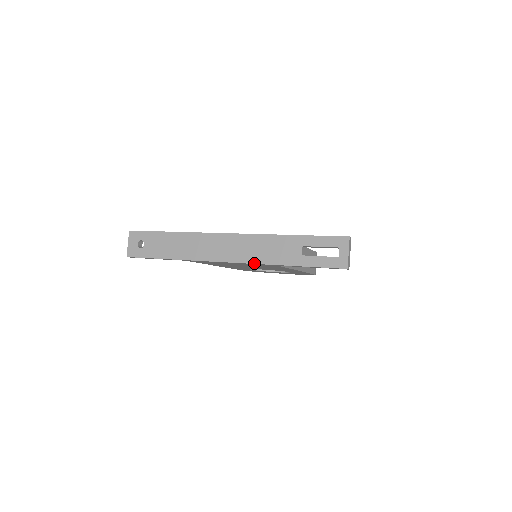
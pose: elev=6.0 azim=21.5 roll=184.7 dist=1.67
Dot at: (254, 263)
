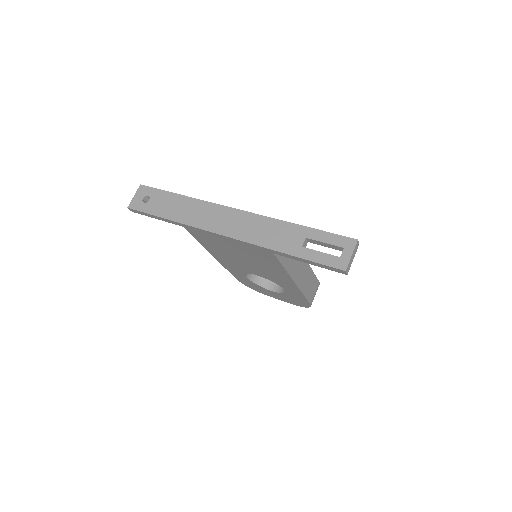
Dot at: (250, 242)
